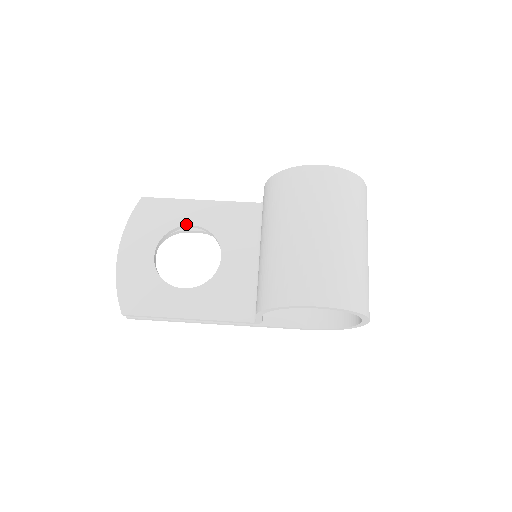
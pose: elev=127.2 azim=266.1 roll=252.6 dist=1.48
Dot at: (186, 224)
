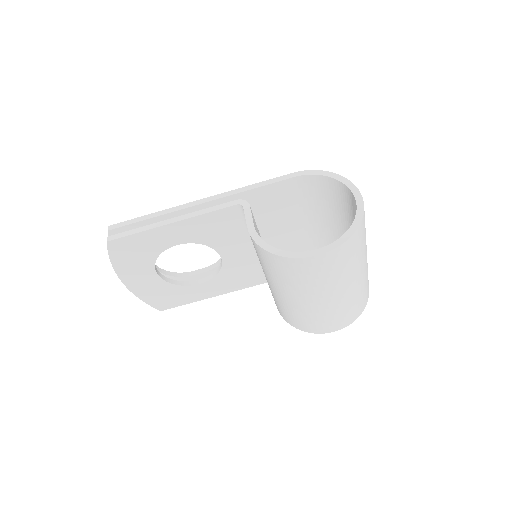
Dot at: (171, 246)
